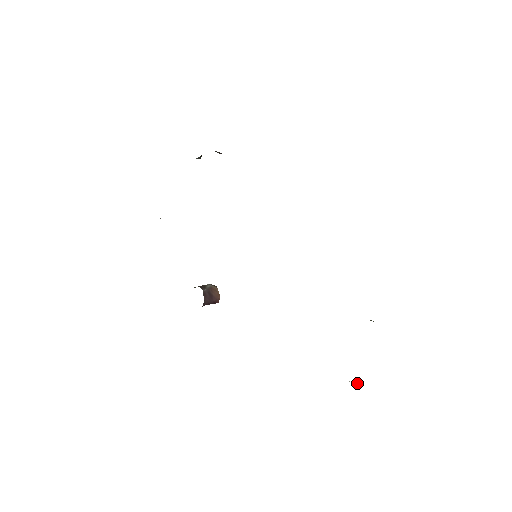
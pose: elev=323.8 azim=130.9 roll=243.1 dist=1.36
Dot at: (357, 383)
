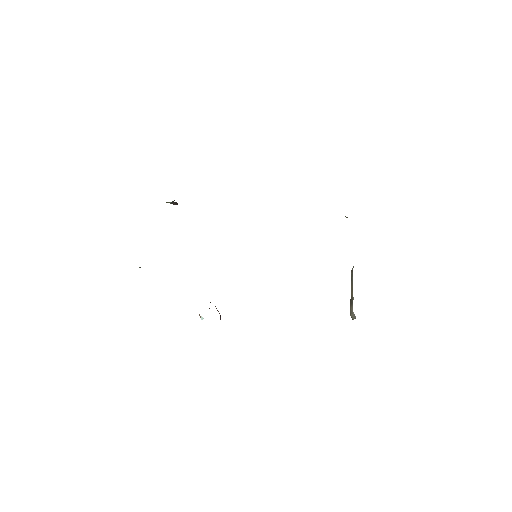
Dot at: occluded
